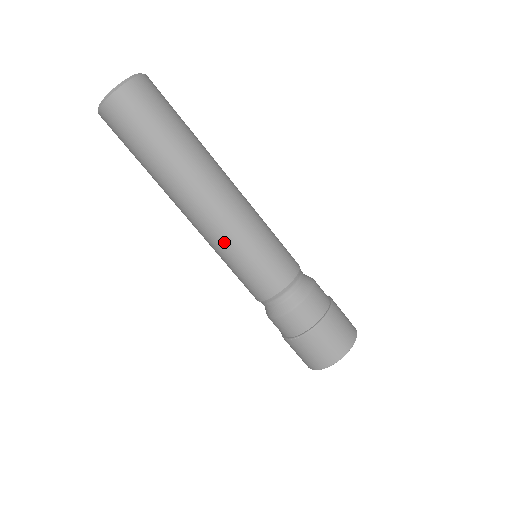
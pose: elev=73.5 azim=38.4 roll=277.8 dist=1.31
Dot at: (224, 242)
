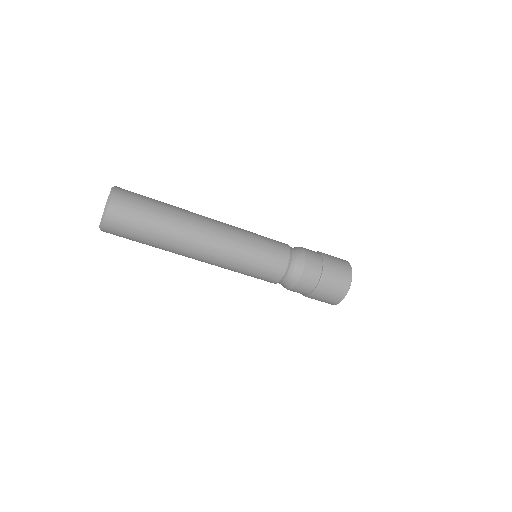
Dot at: occluded
